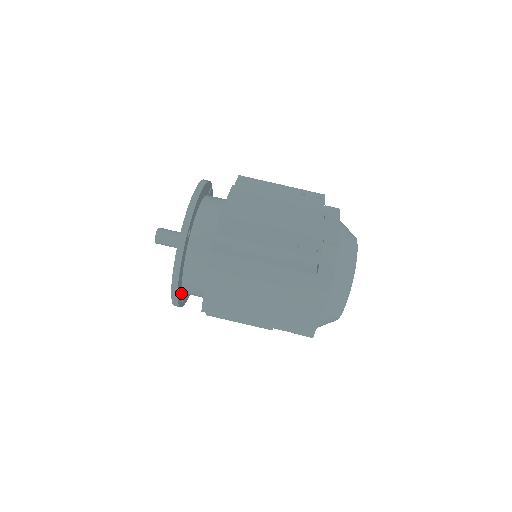
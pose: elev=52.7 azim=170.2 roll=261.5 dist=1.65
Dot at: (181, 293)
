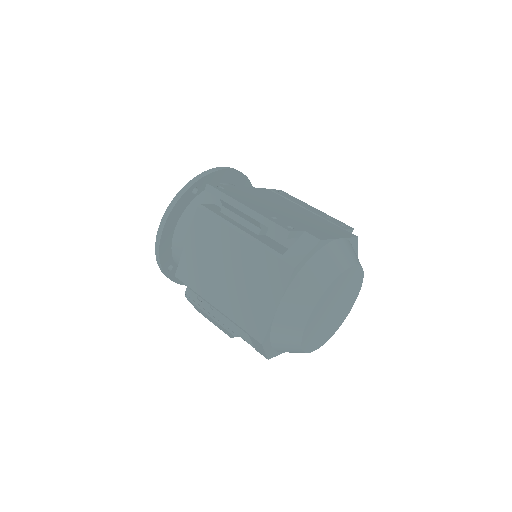
Dot at: (169, 254)
